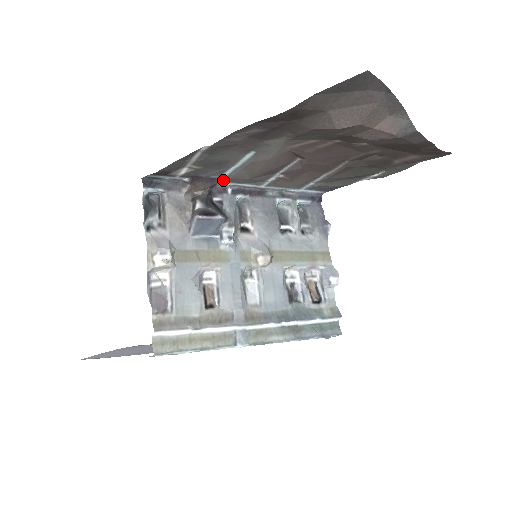
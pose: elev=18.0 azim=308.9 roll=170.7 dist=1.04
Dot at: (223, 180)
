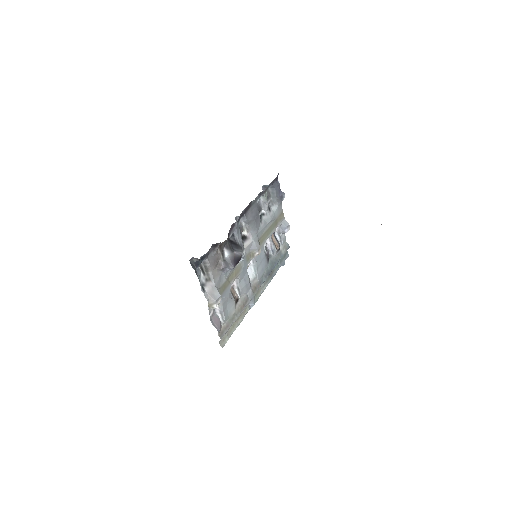
Dot at: occluded
